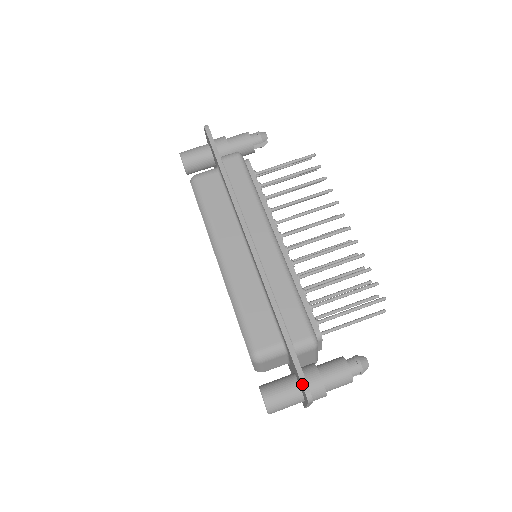
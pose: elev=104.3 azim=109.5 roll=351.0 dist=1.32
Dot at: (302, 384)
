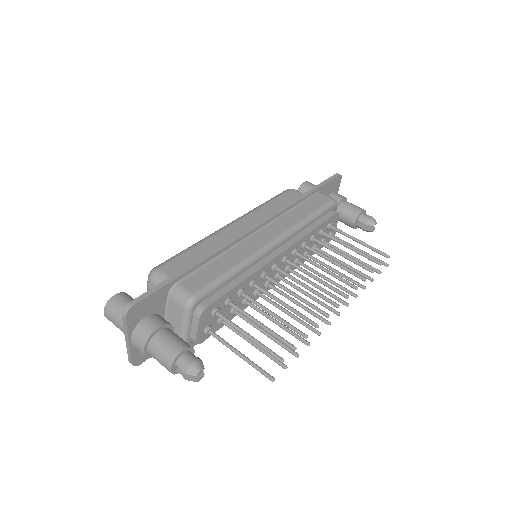
Dot at: (138, 297)
